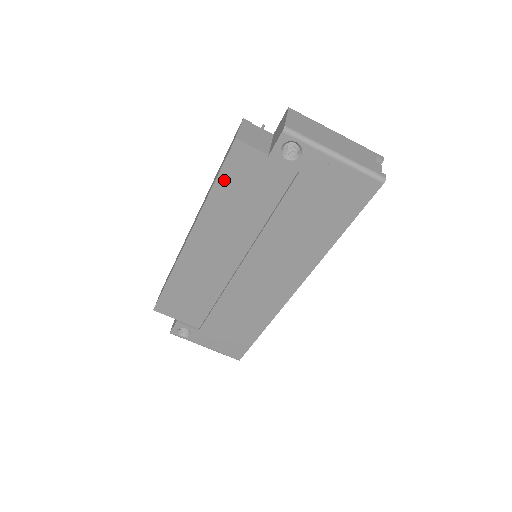
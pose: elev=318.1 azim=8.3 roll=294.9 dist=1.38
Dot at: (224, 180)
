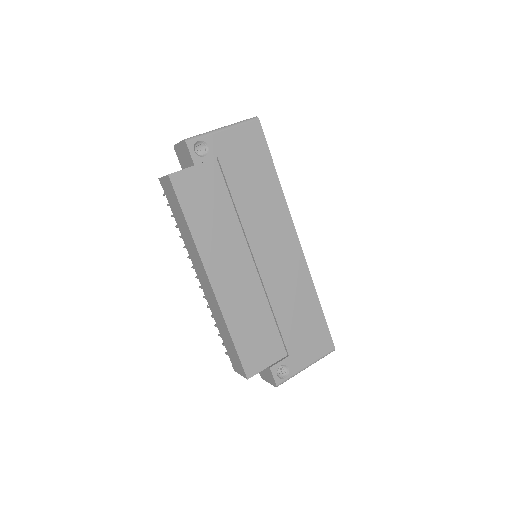
Dot at: (188, 210)
